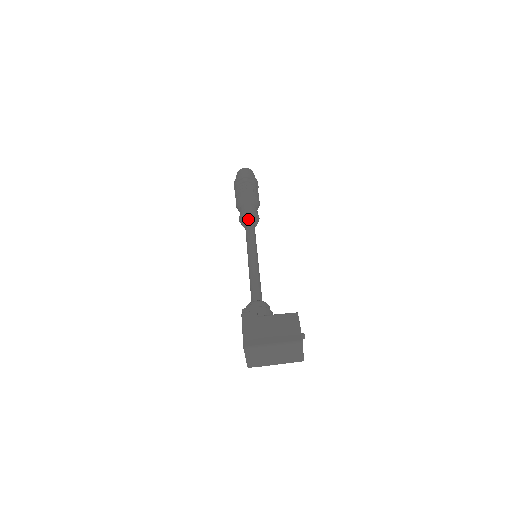
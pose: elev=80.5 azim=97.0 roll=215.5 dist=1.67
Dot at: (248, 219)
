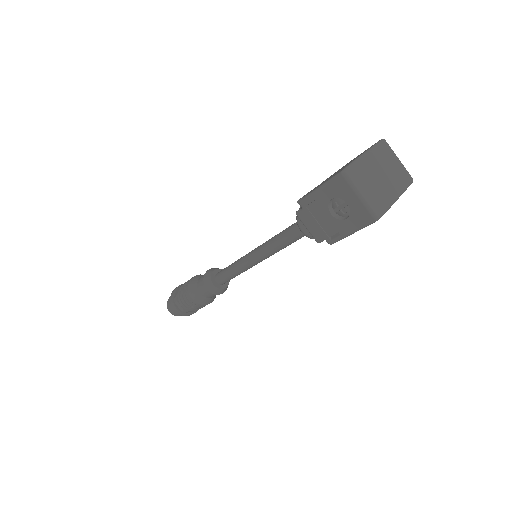
Dot at: (215, 274)
